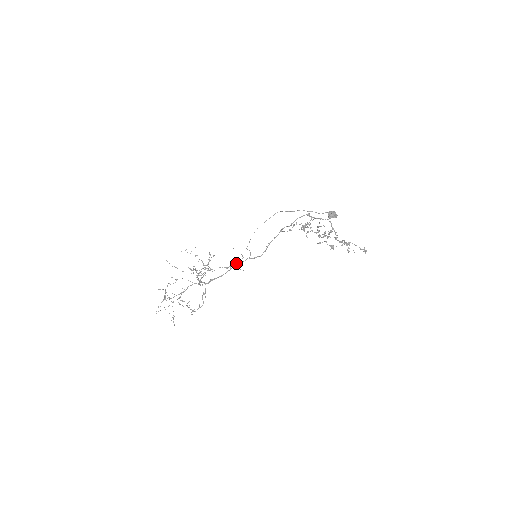
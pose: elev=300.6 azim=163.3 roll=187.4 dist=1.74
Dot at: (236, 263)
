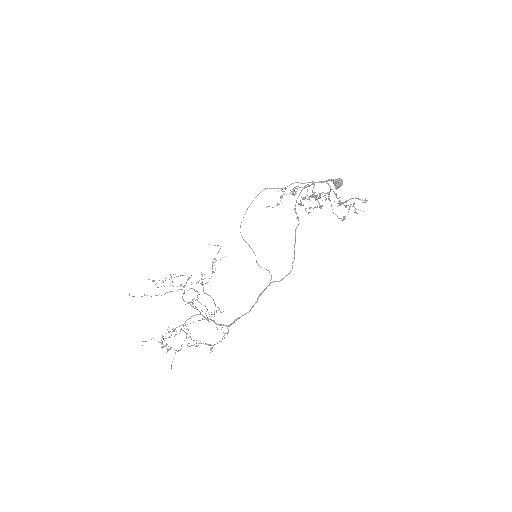
Dot at: (261, 294)
